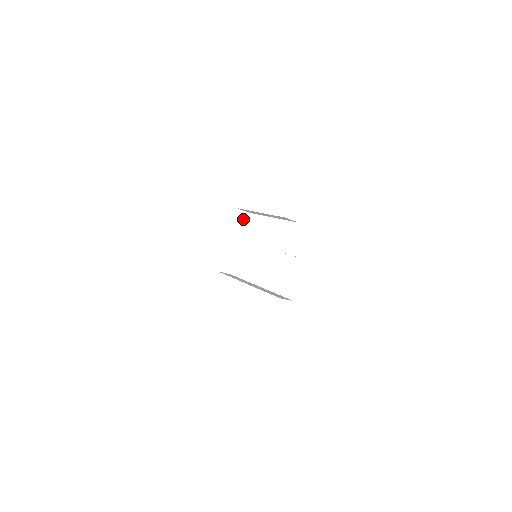
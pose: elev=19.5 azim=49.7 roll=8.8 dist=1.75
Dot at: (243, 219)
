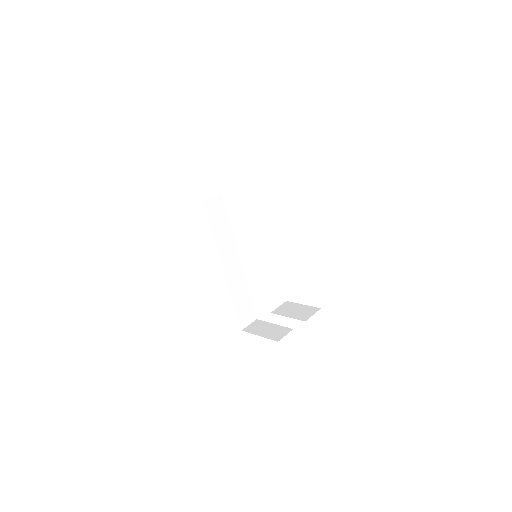
Dot at: occluded
